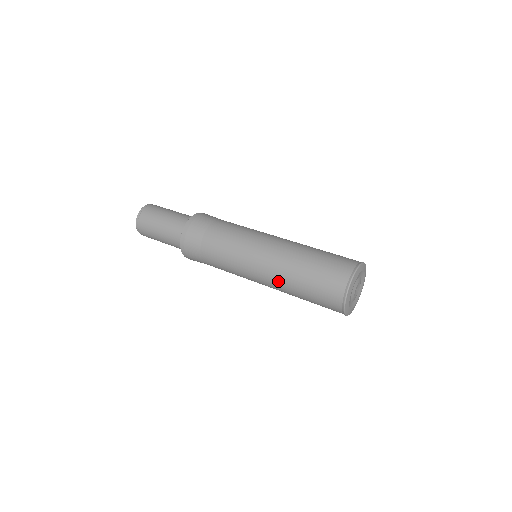
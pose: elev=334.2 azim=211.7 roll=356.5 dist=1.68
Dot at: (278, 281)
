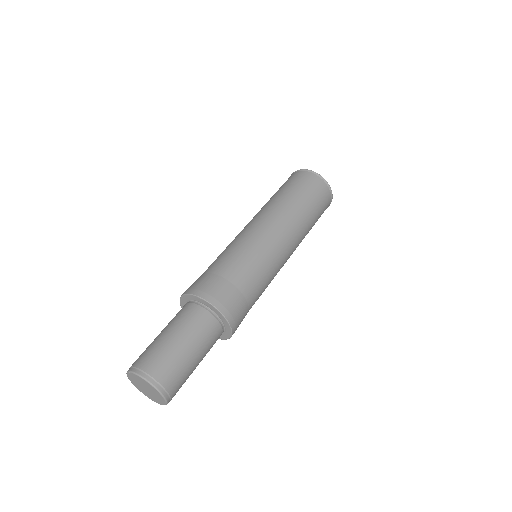
Dot at: (293, 220)
